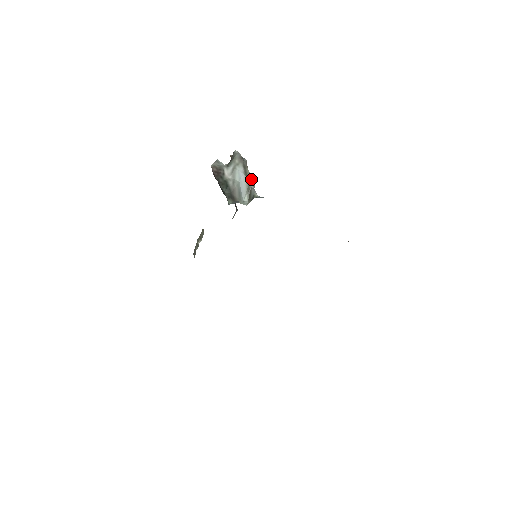
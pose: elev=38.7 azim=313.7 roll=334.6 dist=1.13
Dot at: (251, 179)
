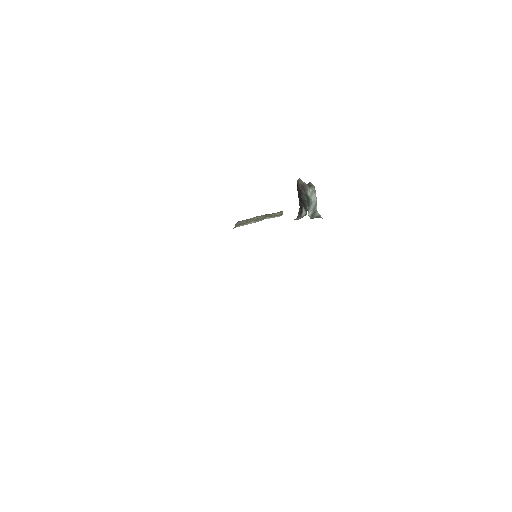
Dot at: (316, 205)
